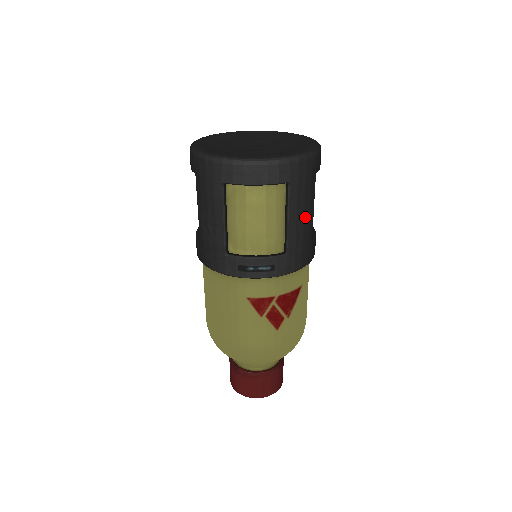
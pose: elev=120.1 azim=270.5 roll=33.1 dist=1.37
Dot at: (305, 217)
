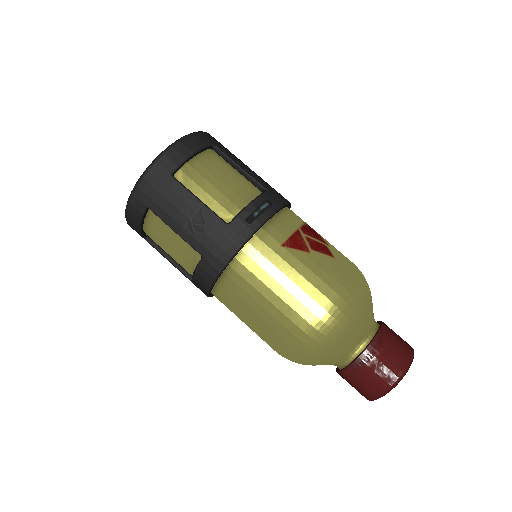
Dot at: occluded
